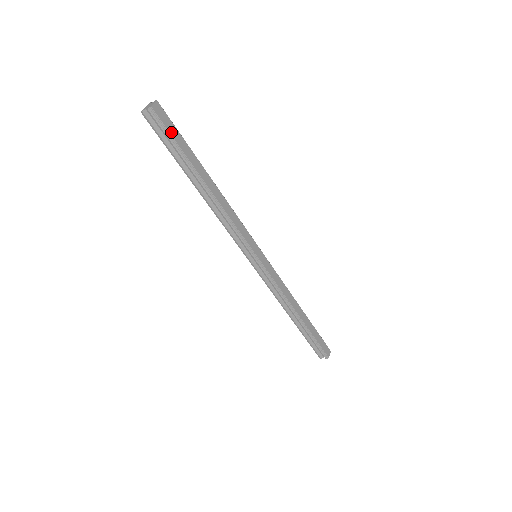
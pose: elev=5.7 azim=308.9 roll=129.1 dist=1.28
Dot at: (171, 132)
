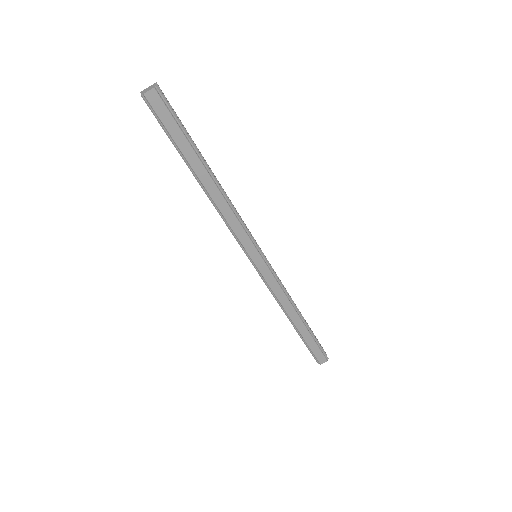
Dot at: (165, 123)
